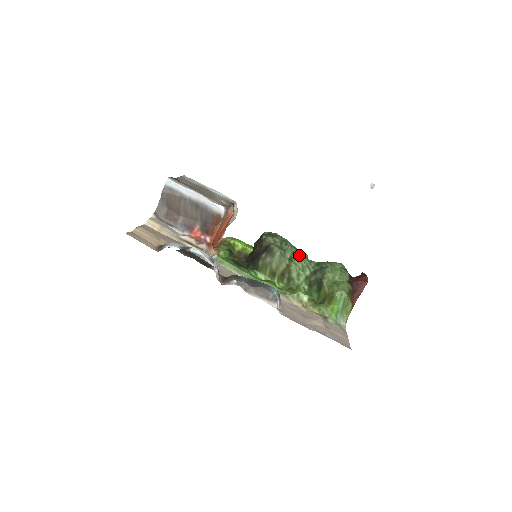
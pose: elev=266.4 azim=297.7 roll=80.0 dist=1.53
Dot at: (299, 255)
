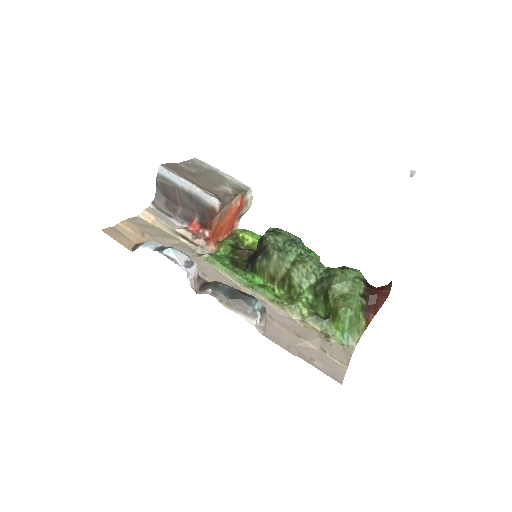
Dot at: (306, 258)
